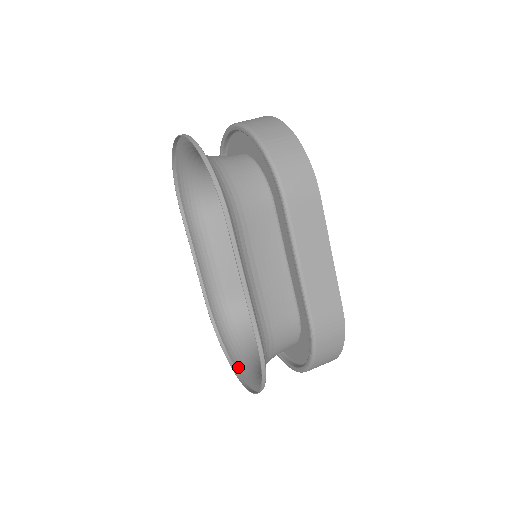
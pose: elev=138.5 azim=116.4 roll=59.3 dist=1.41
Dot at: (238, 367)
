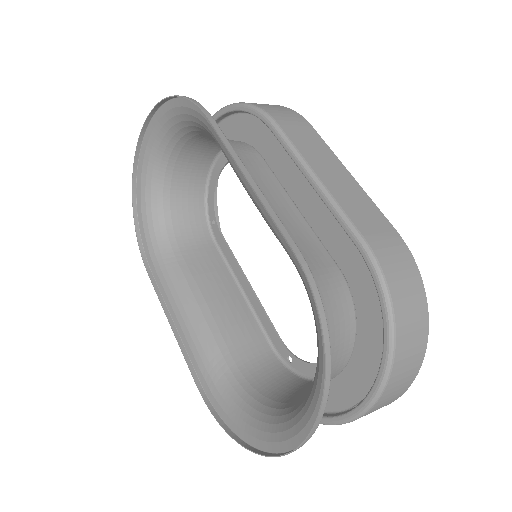
Dot at: (274, 441)
